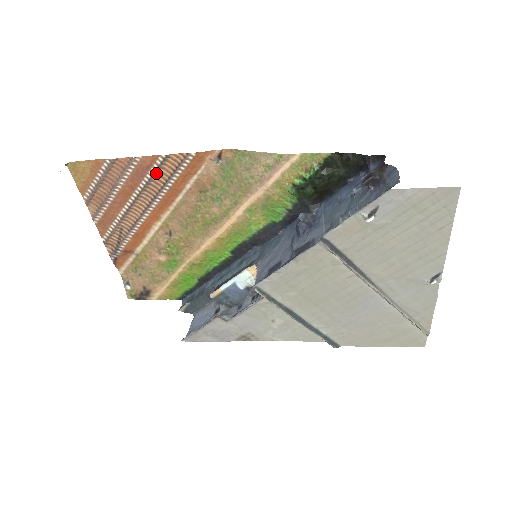
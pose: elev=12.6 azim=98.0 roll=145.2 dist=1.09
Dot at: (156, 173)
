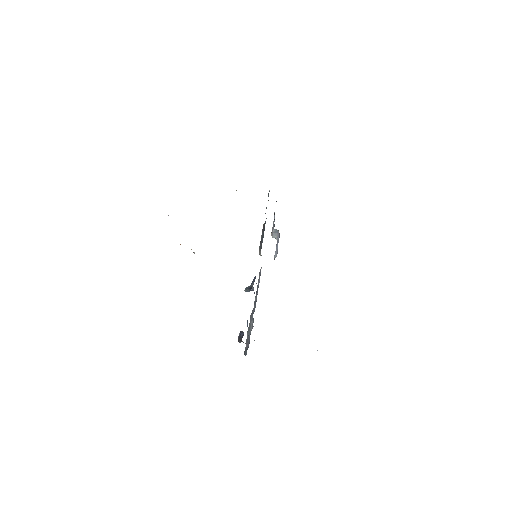
Dot at: occluded
